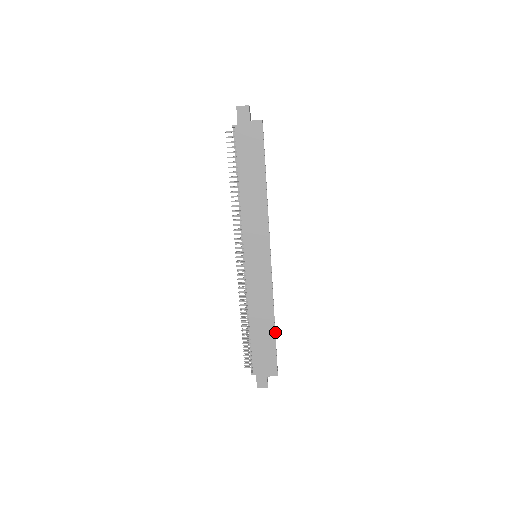
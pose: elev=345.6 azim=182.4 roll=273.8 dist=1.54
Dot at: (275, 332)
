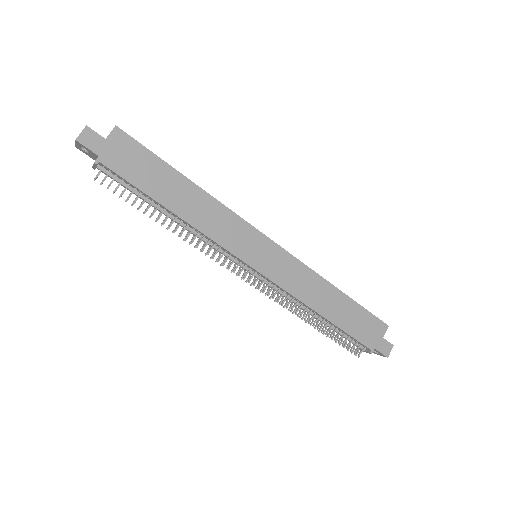
Dot at: occluded
